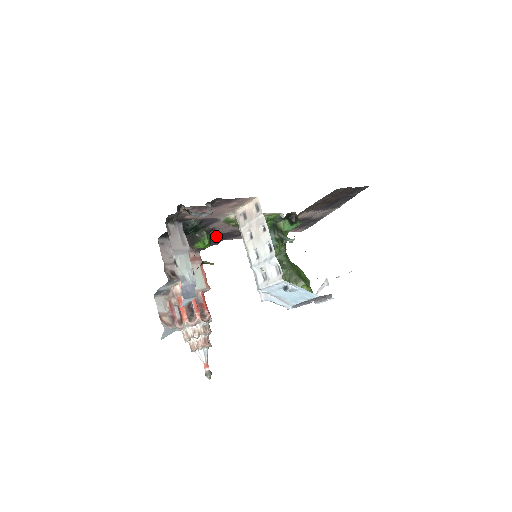
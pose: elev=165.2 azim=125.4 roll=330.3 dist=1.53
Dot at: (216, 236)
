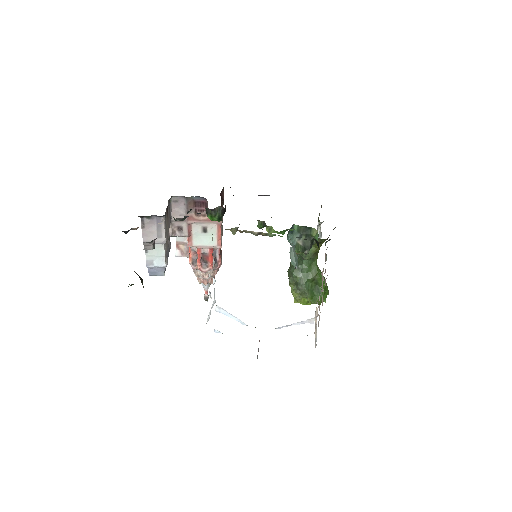
Dot at: occluded
